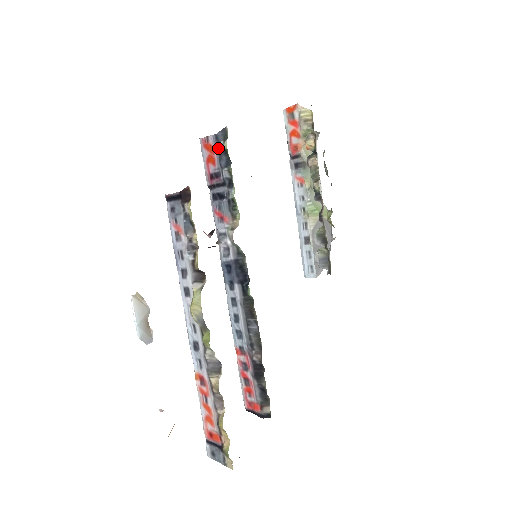
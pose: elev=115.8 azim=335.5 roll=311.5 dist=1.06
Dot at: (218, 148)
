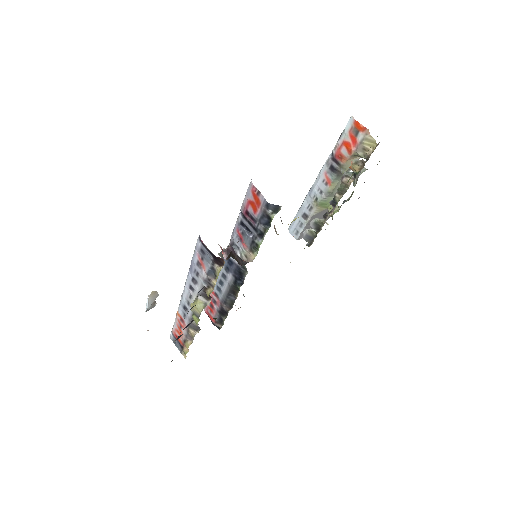
Dot at: (264, 211)
